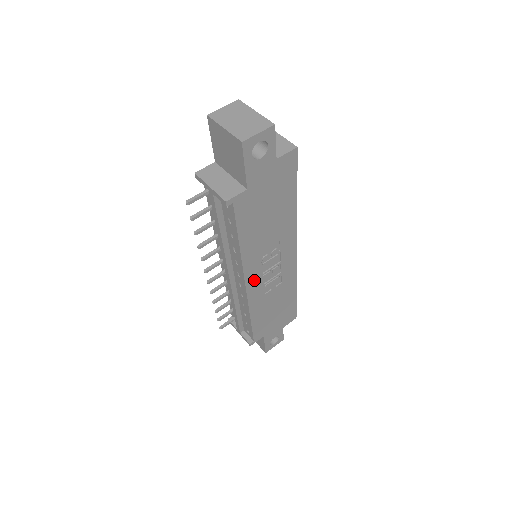
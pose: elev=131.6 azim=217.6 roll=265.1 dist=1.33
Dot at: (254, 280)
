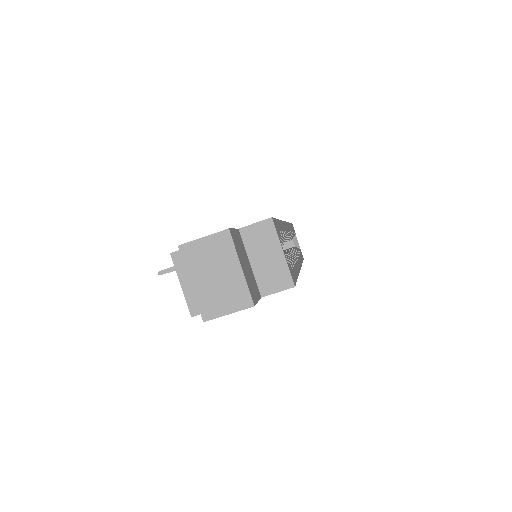
Dot at: occluded
